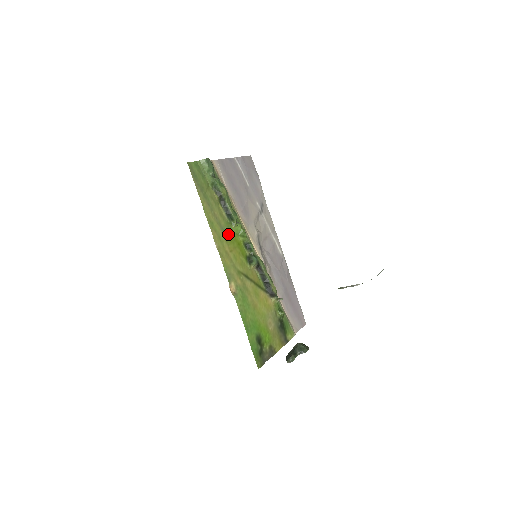
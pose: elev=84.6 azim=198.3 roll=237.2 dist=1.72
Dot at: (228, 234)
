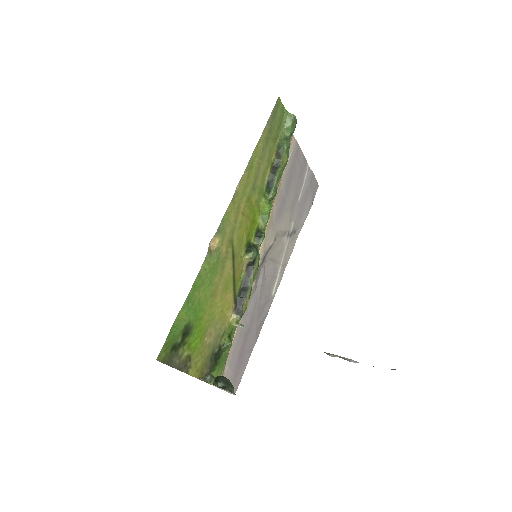
Dot at: (254, 198)
